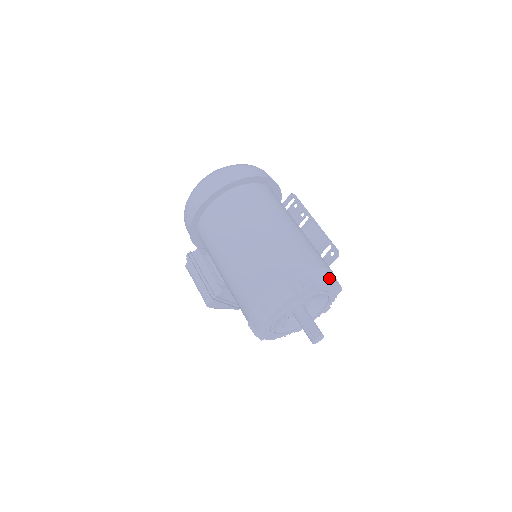
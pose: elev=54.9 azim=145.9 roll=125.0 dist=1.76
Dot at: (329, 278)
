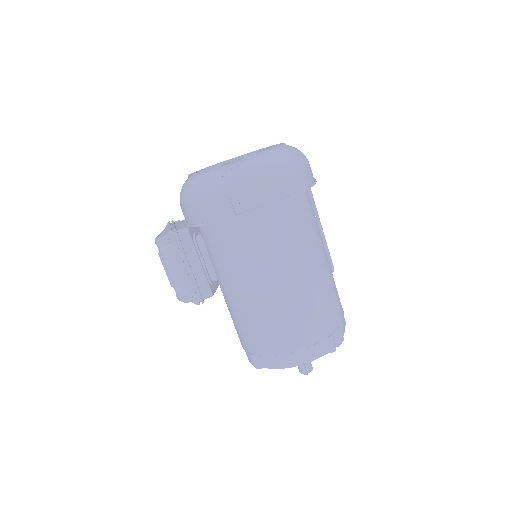
Dot at: (345, 325)
